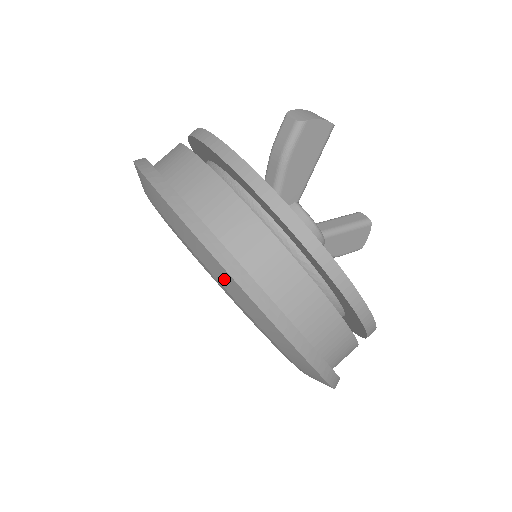
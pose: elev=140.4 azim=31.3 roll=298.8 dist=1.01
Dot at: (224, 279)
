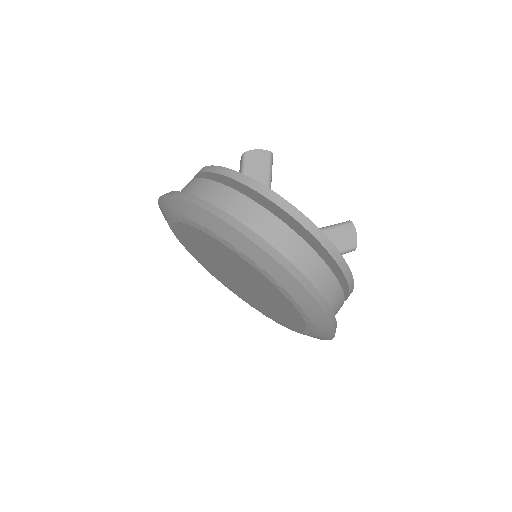
Dot at: (186, 209)
